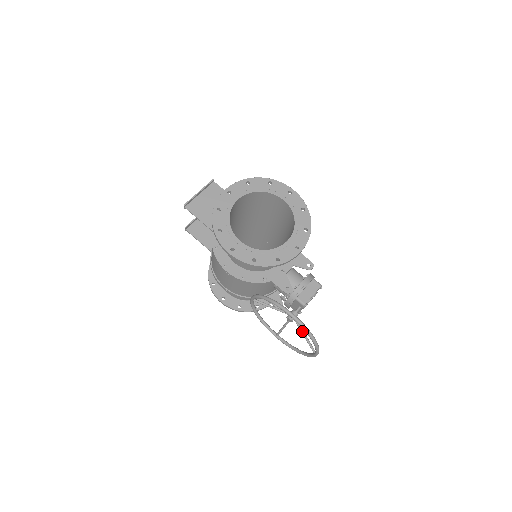
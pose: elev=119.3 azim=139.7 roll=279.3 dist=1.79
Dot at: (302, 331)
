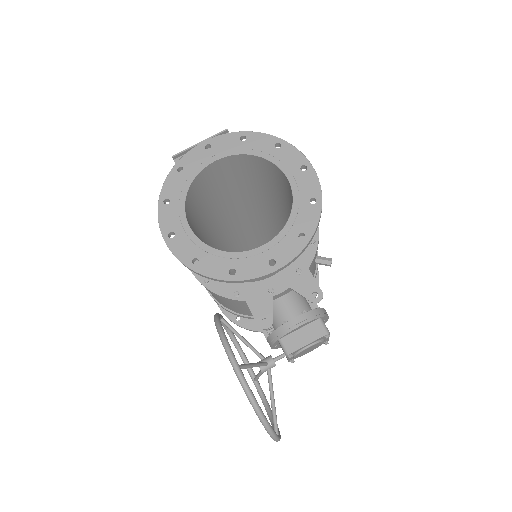
Dot at: (271, 393)
